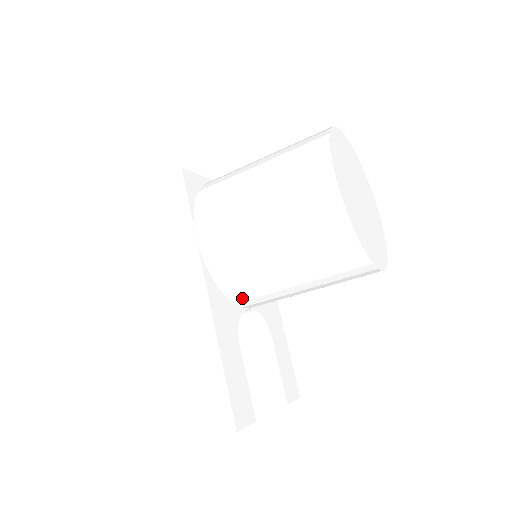
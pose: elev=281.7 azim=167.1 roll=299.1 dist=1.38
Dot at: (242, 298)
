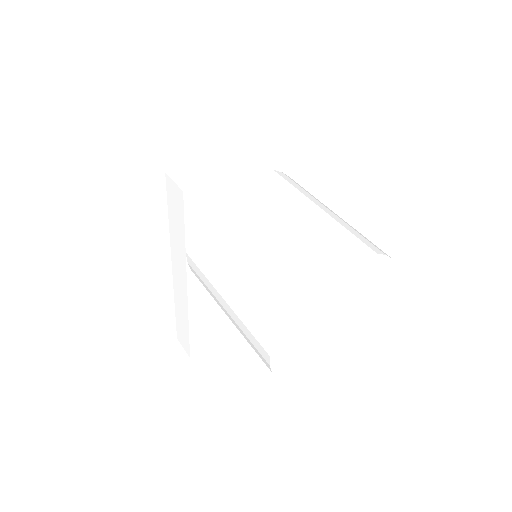
Dot at: occluded
